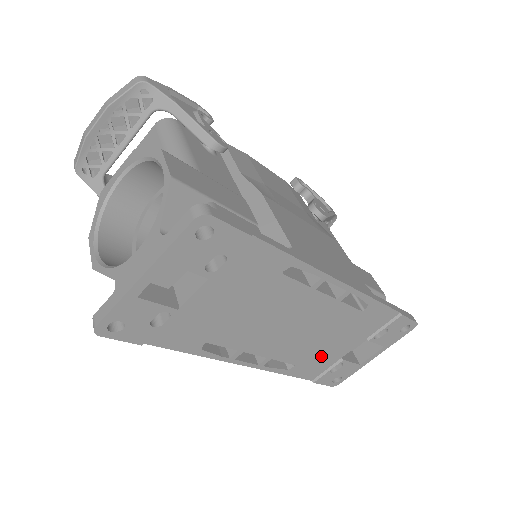
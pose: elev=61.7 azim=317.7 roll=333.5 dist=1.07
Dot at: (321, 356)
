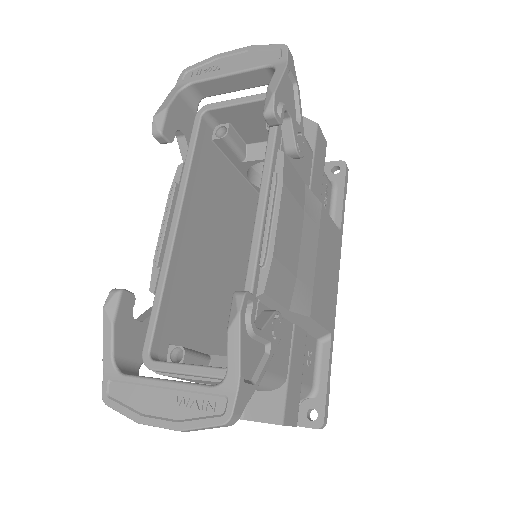
Dot at: occluded
